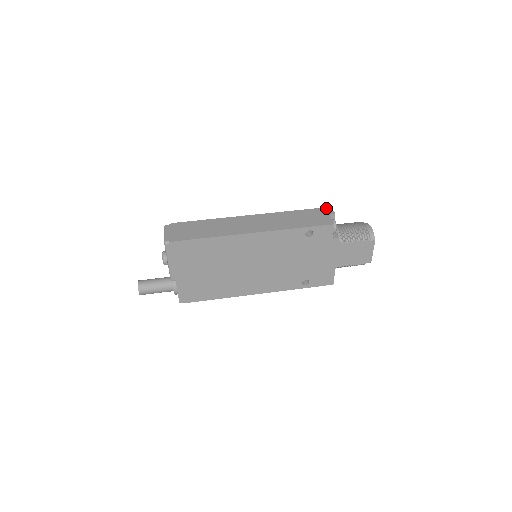
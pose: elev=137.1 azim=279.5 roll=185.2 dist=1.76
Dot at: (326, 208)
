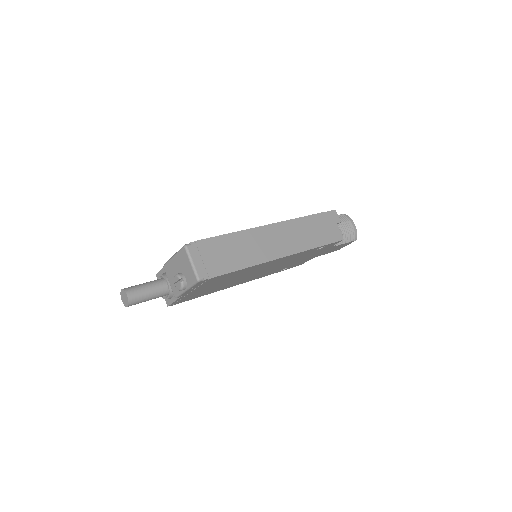
Dot at: (332, 212)
